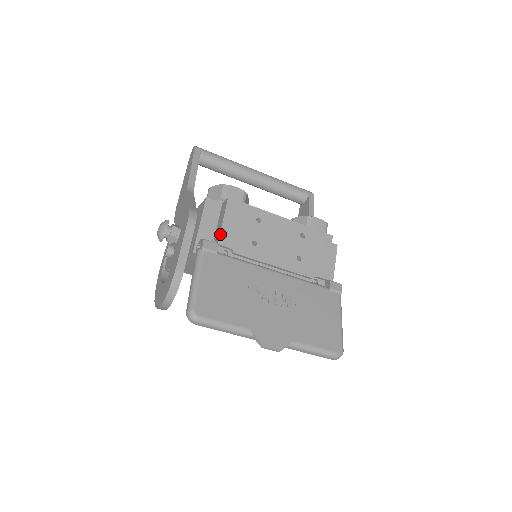
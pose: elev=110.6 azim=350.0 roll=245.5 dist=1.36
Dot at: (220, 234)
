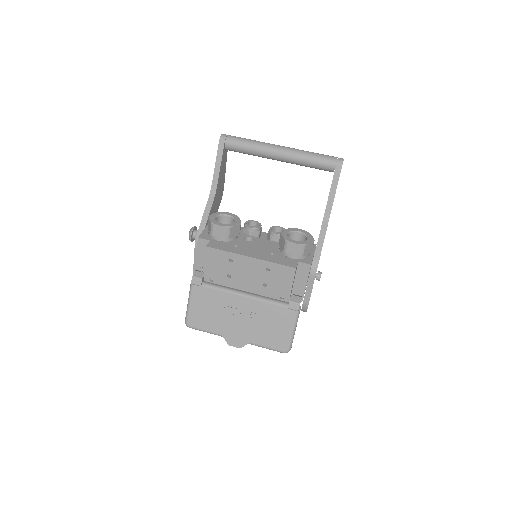
Dot at: (204, 271)
